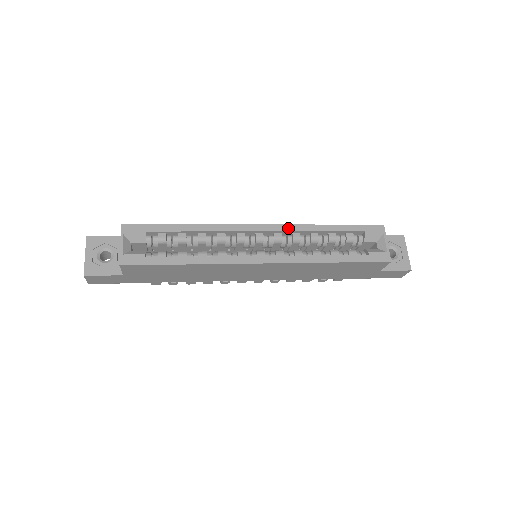
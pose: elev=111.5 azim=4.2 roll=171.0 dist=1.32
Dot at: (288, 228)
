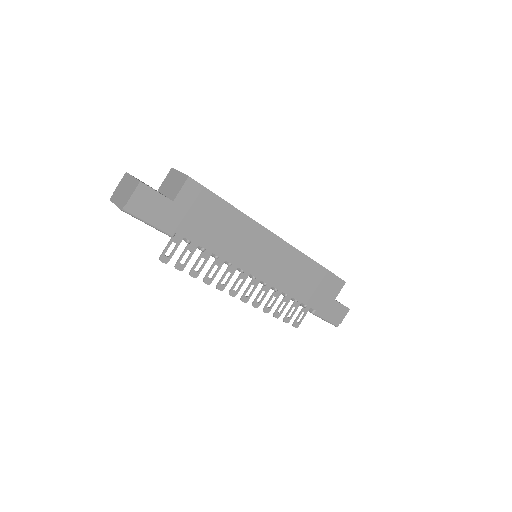
Dot at: occluded
